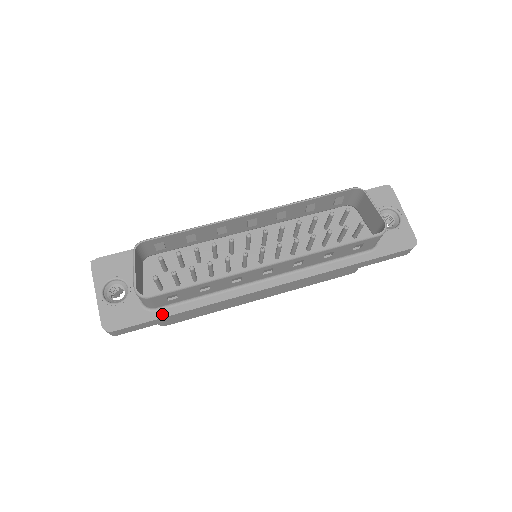
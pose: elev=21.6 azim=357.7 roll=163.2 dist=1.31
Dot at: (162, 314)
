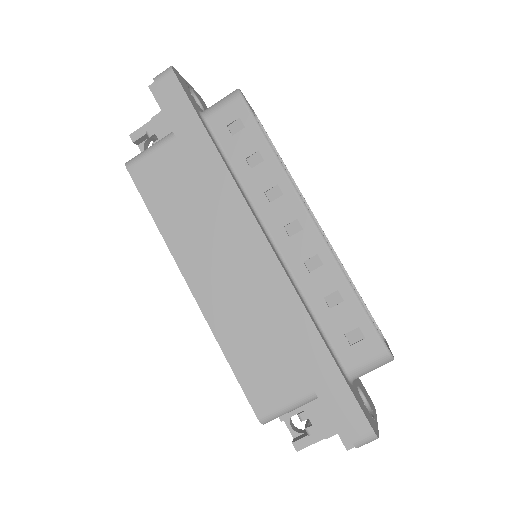
Dot at: (203, 123)
